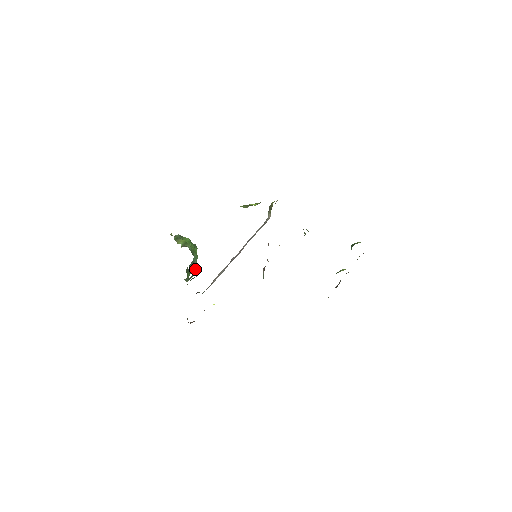
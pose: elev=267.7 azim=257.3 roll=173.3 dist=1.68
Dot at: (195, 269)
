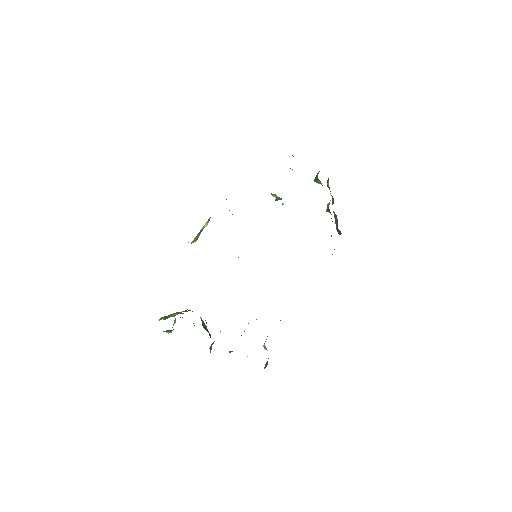
Dot at: occluded
